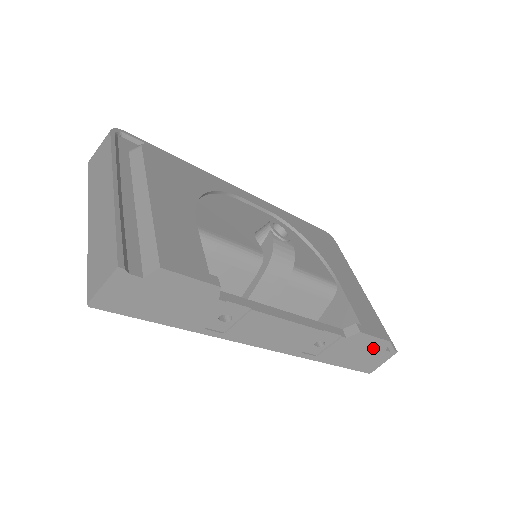
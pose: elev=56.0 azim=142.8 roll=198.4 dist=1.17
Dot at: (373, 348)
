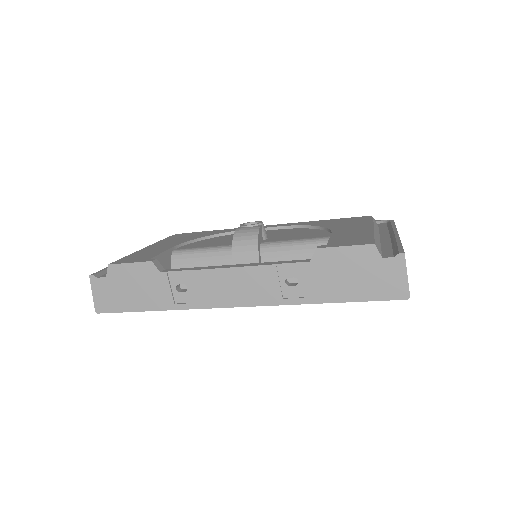
Dot at: (361, 262)
